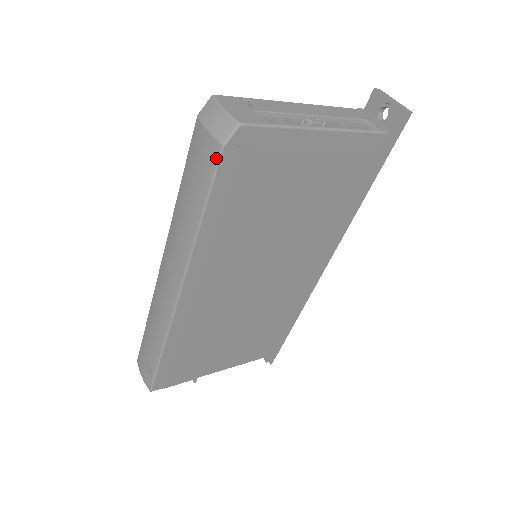
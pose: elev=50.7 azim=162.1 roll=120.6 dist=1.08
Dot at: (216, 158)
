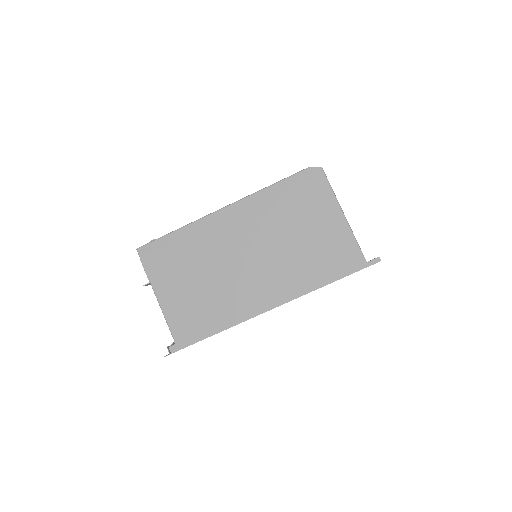
Dot at: (303, 170)
